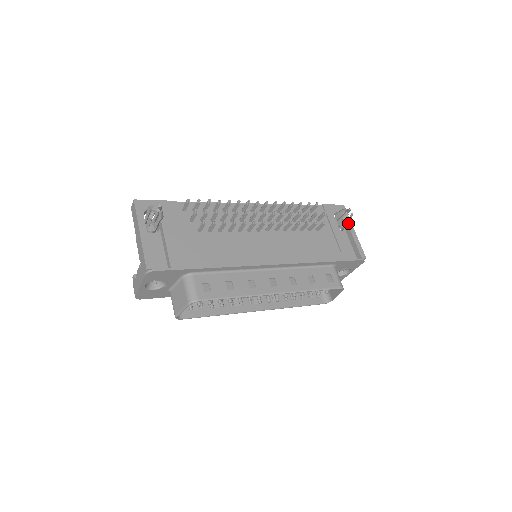
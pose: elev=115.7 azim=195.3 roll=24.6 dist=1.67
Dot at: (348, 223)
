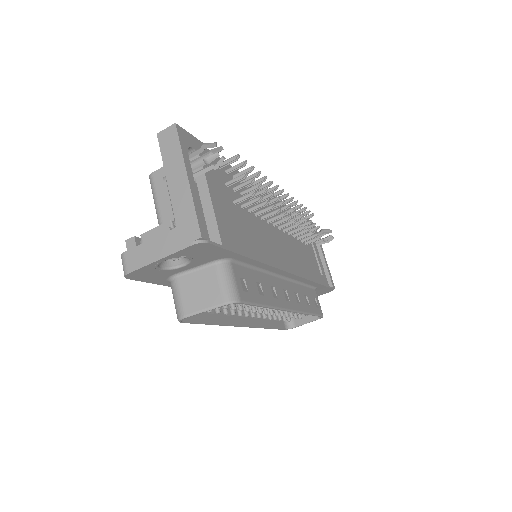
Dot at: (320, 245)
